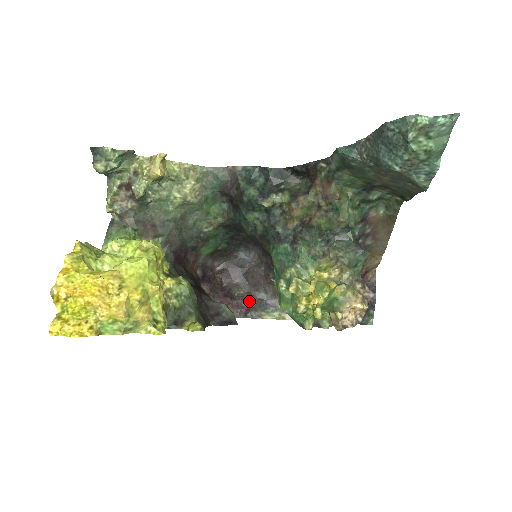
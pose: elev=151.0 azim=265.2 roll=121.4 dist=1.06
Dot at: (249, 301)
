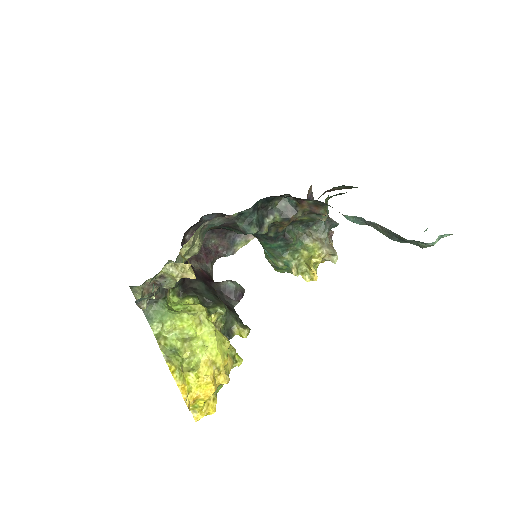
Dot at: (222, 246)
